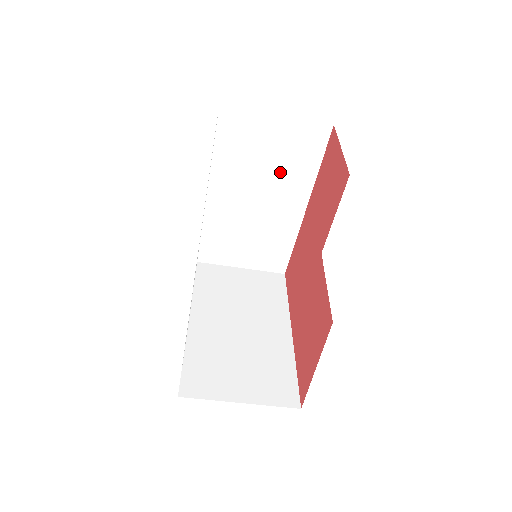
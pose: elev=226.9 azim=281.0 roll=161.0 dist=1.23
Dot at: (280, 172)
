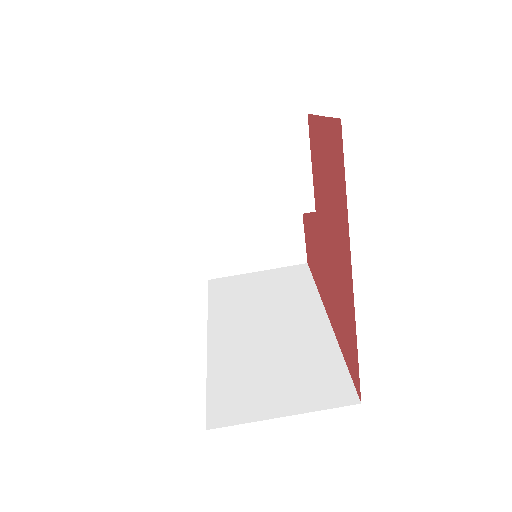
Dot at: (280, 300)
